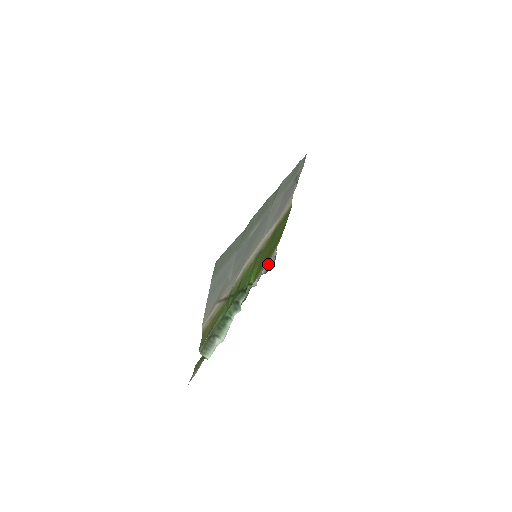
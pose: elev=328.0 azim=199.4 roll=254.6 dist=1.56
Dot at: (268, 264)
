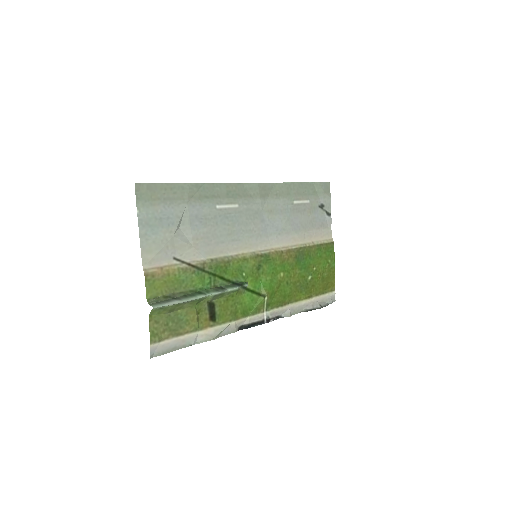
Dot at: (313, 305)
